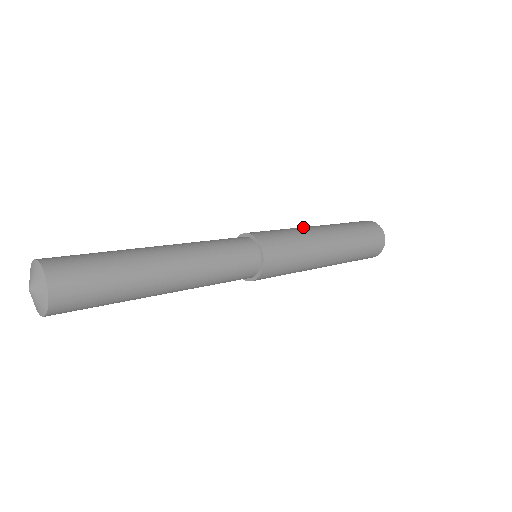
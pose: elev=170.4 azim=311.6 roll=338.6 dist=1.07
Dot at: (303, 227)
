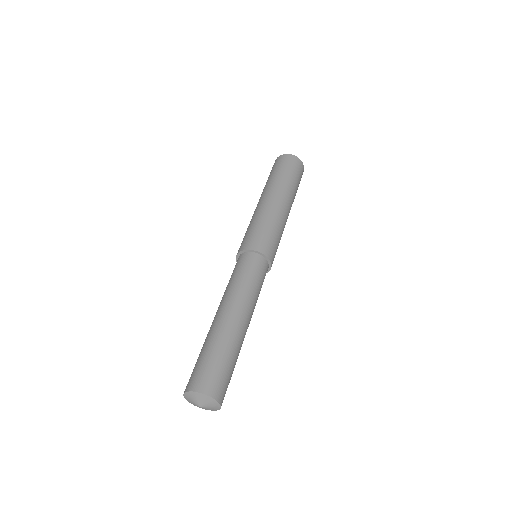
Dot at: (266, 207)
